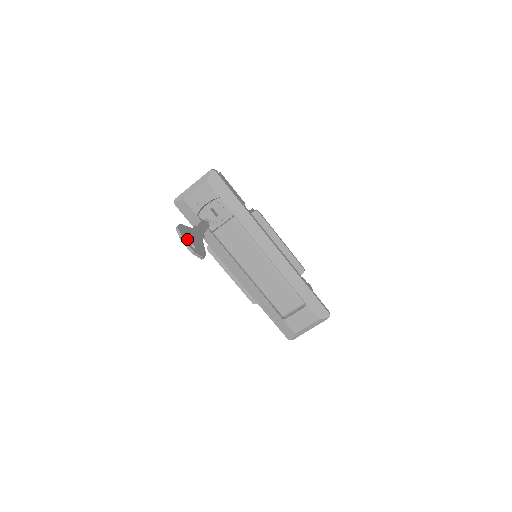
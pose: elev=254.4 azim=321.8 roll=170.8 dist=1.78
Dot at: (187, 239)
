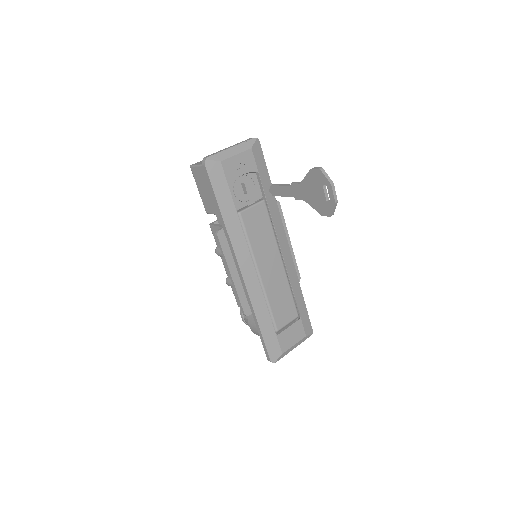
Dot at: (325, 186)
